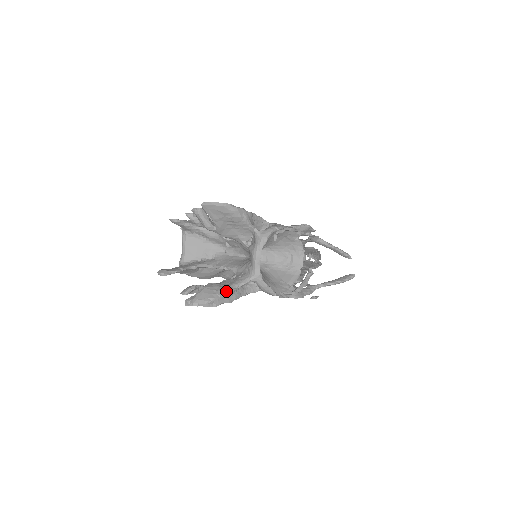
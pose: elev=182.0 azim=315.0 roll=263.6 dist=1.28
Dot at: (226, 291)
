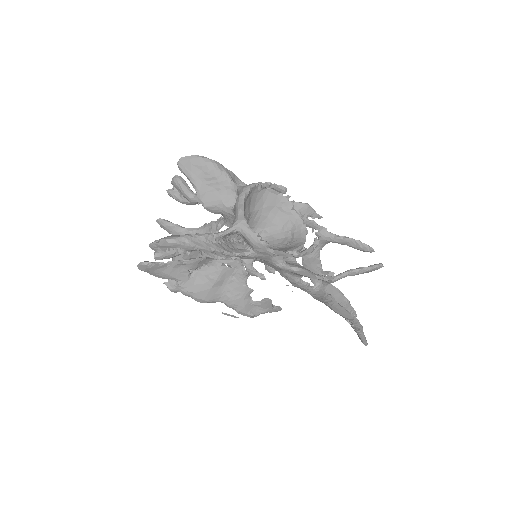
Dot at: occluded
